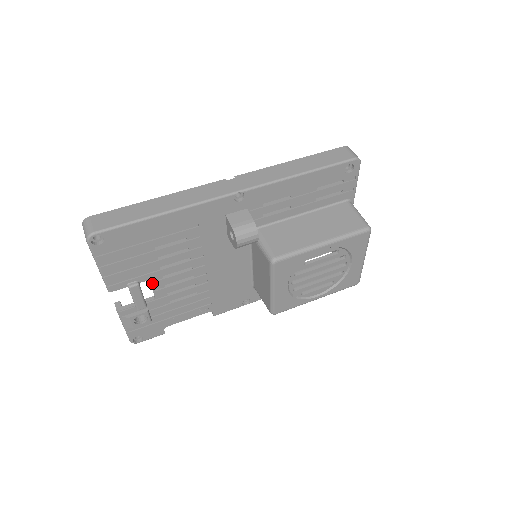
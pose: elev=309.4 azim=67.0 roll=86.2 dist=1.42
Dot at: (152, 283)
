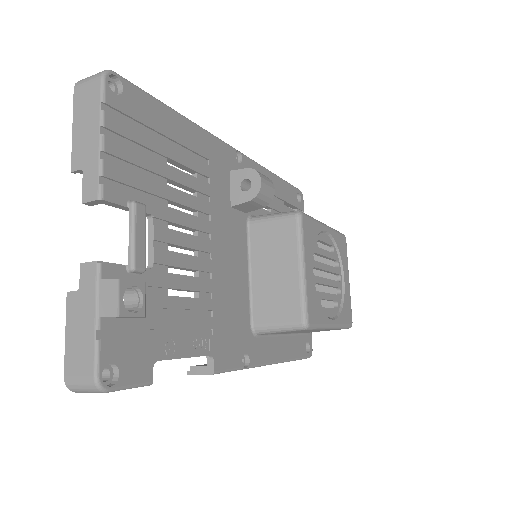
Dot at: (156, 226)
